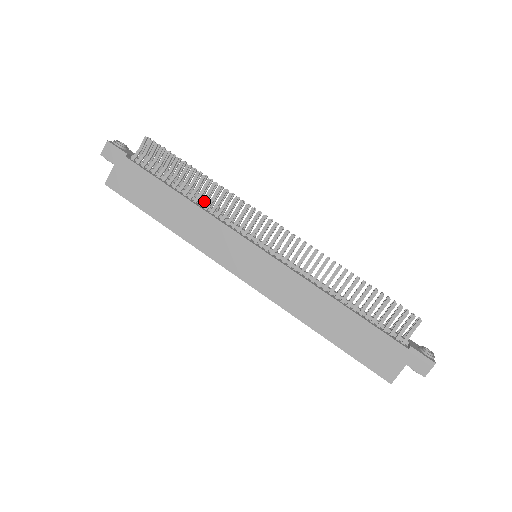
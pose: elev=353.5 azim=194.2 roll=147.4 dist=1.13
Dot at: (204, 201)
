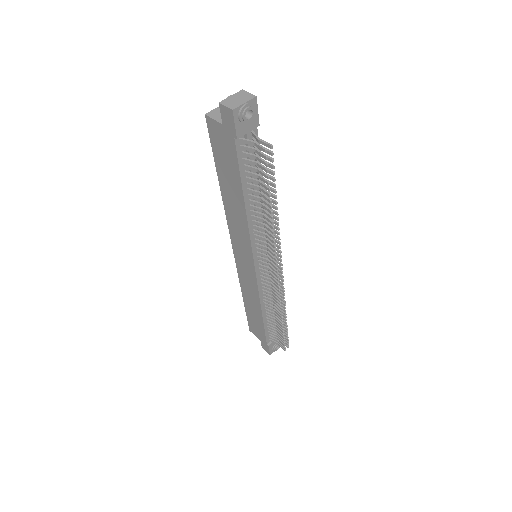
Dot at: (257, 219)
